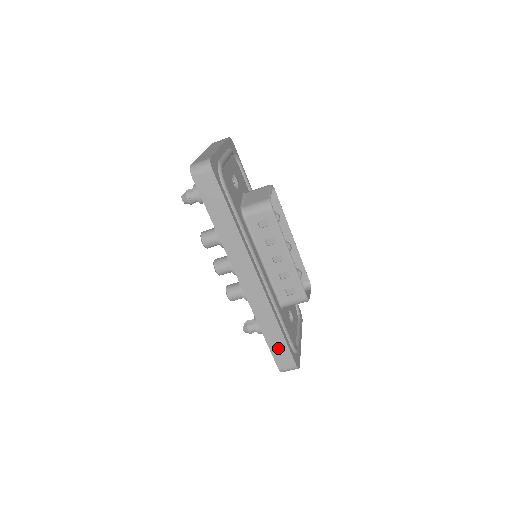
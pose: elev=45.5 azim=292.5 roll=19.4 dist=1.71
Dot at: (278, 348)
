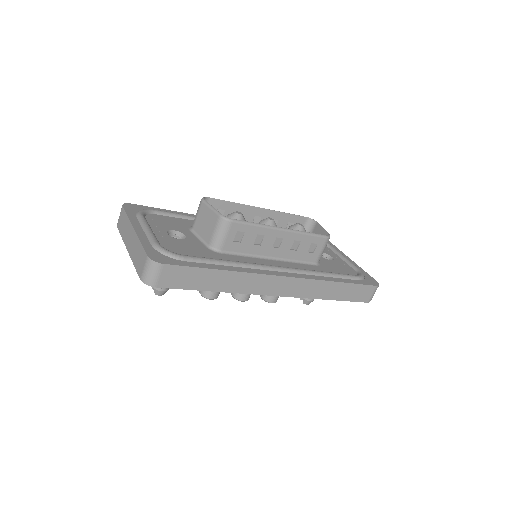
Dot at: (352, 293)
